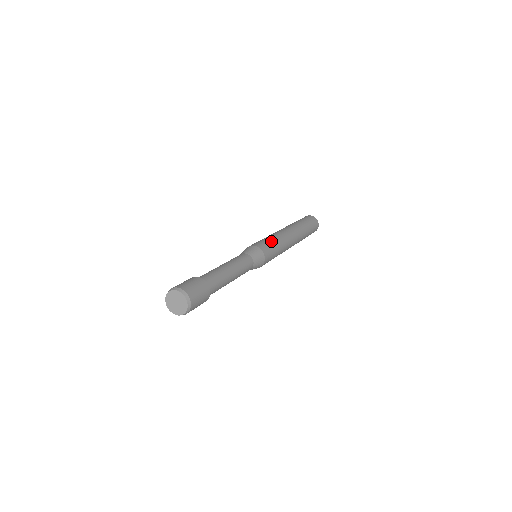
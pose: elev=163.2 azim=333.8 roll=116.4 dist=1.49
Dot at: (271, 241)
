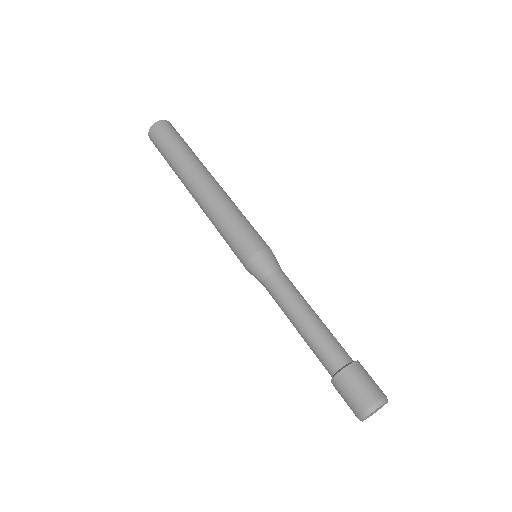
Dot at: (232, 229)
